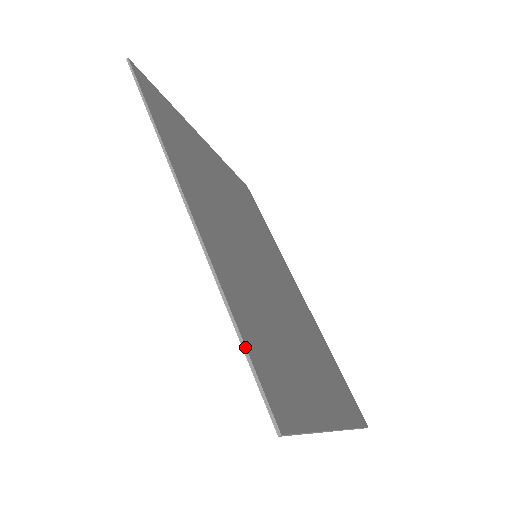
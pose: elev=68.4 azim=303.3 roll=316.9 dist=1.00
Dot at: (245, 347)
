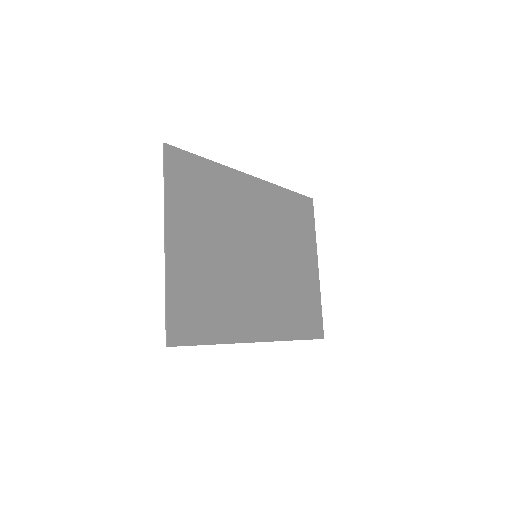
Dot at: occluded
